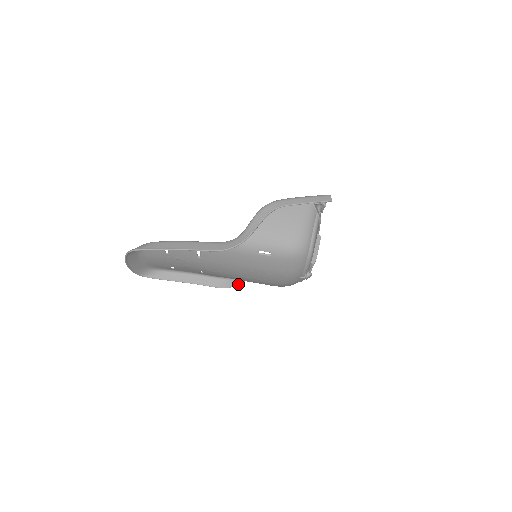
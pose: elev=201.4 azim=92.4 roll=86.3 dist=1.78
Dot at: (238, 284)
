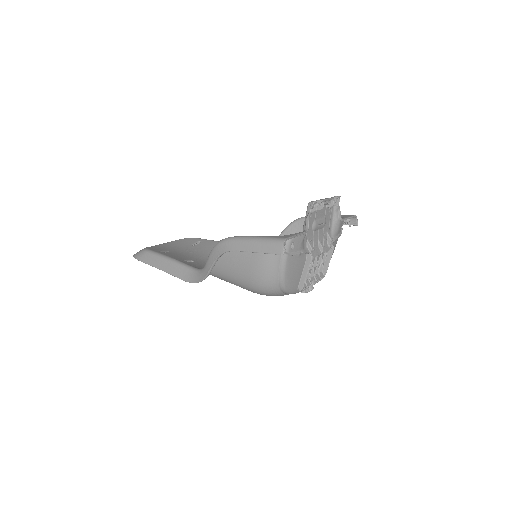
Dot at: occluded
